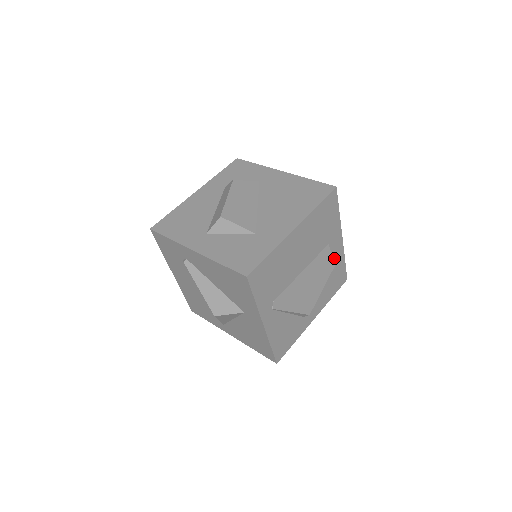
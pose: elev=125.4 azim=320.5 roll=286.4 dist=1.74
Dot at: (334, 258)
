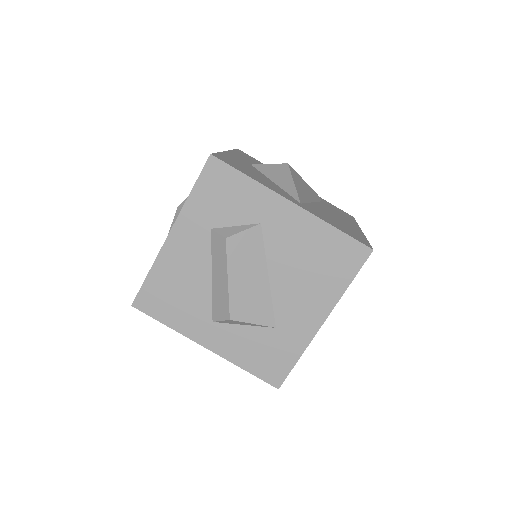
Dot at: occluded
